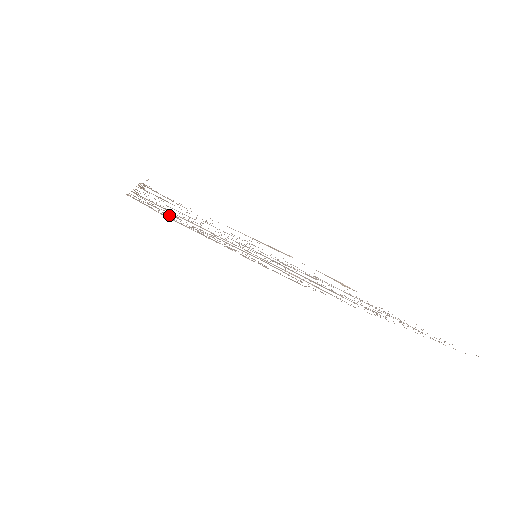
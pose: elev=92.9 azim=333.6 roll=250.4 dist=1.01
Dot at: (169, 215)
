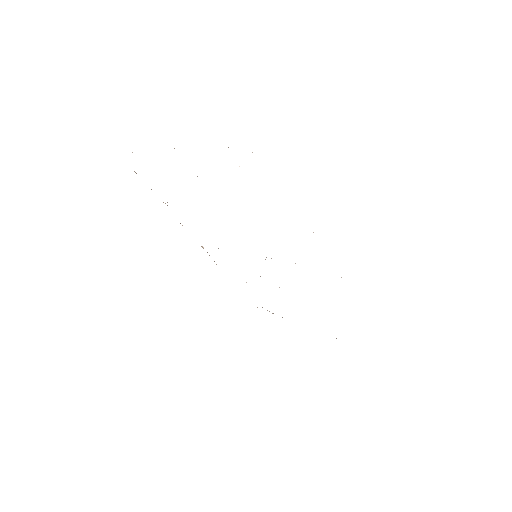
Dot at: occluded
